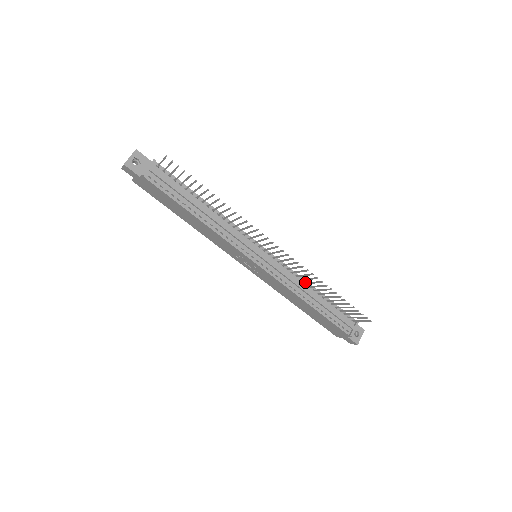
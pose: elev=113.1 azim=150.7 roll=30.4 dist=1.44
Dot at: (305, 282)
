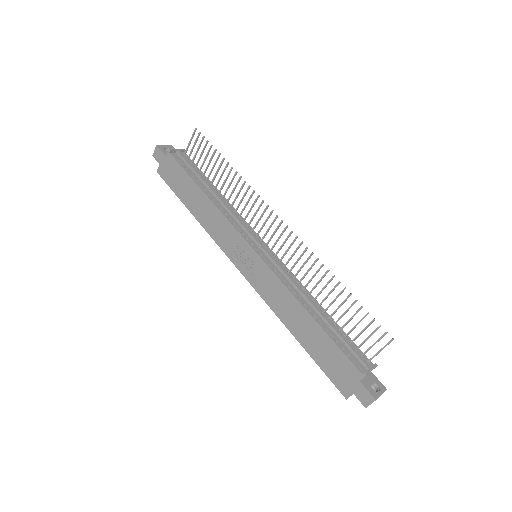
Dot at: (308, 293)
